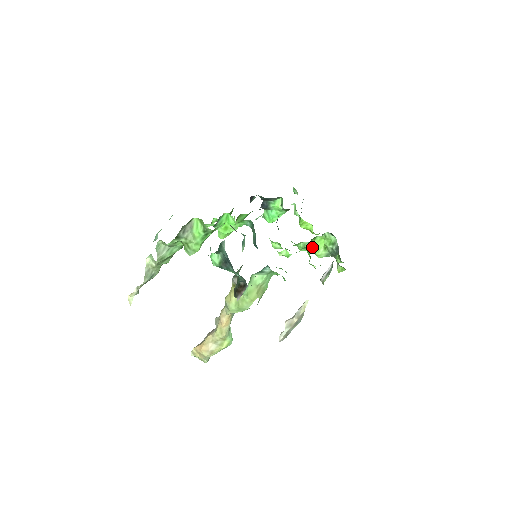
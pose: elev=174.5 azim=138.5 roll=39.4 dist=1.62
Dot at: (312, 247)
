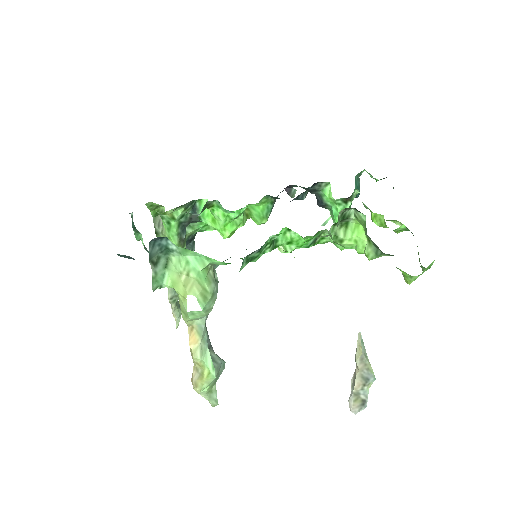
Dot at: (347, 240)
